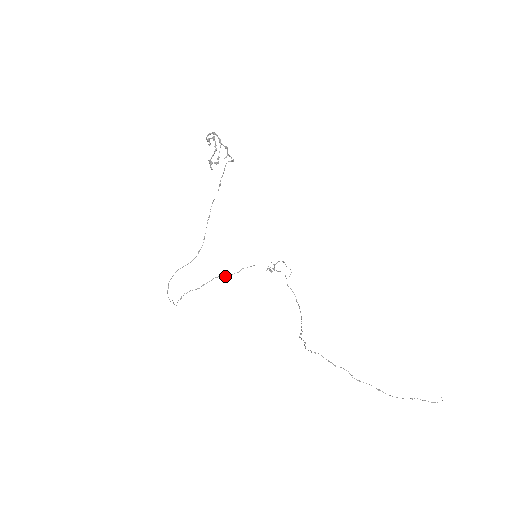
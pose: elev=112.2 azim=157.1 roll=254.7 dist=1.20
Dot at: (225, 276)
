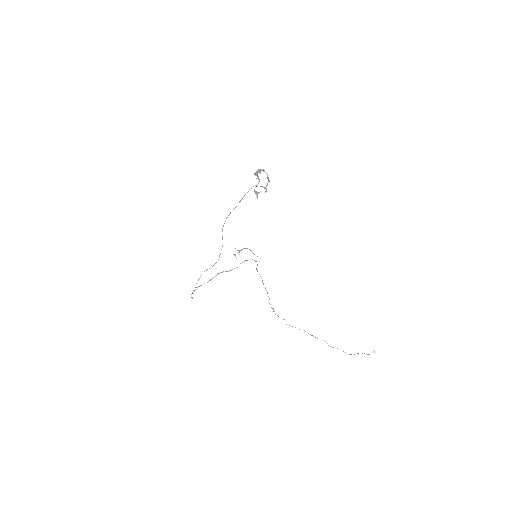
Dot at: (227, 271)
